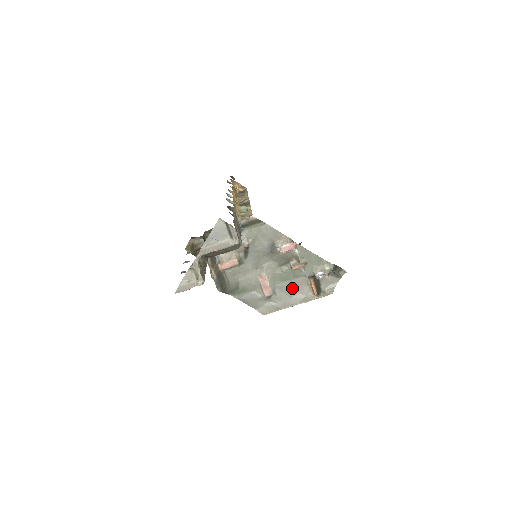
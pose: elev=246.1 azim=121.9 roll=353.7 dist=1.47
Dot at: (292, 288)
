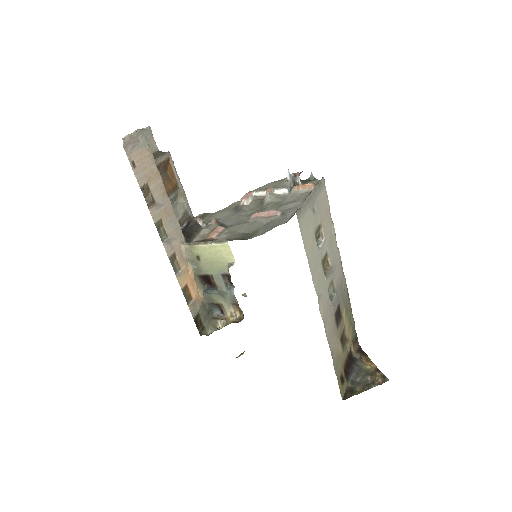
Dot at: (292, 202)
